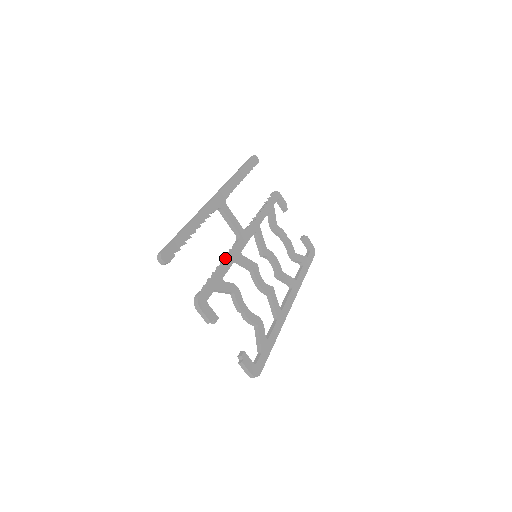
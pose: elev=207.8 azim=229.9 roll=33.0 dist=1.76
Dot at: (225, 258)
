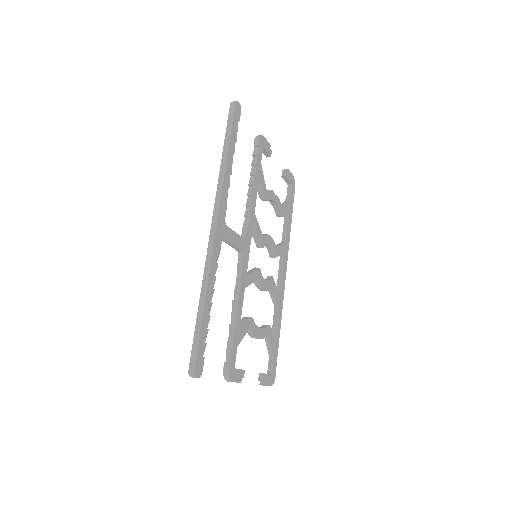
Dot at: (236, 295)
